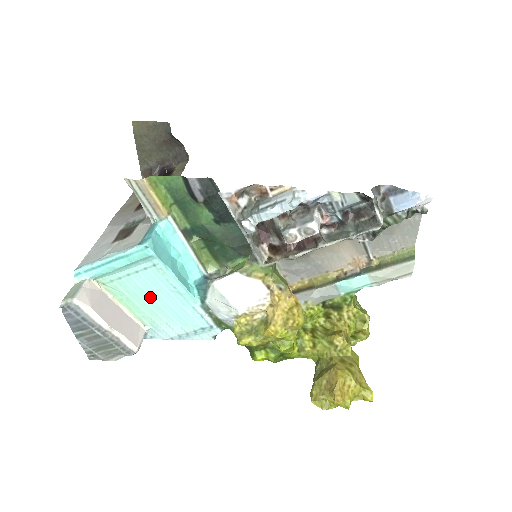
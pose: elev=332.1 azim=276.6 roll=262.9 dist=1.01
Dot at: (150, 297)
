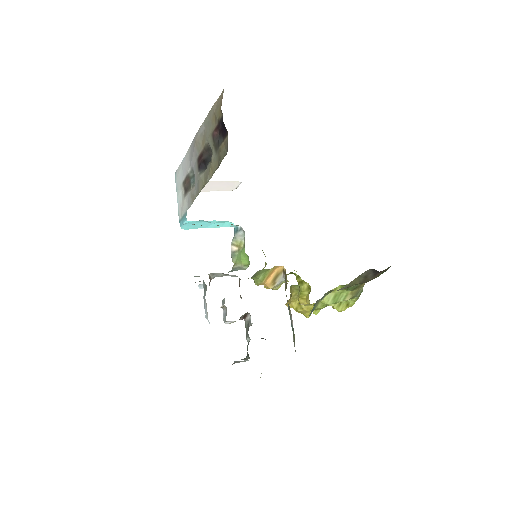
Dot at: occluded
